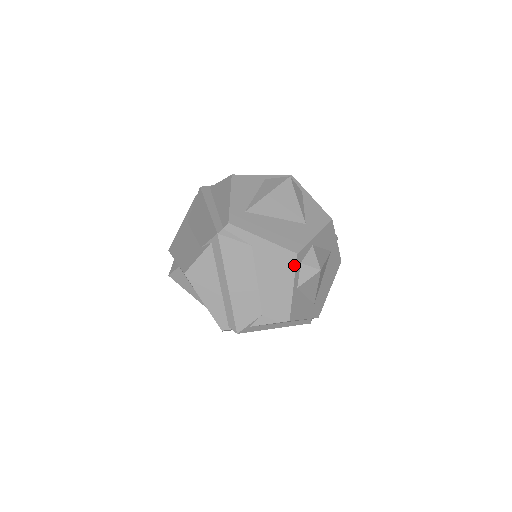
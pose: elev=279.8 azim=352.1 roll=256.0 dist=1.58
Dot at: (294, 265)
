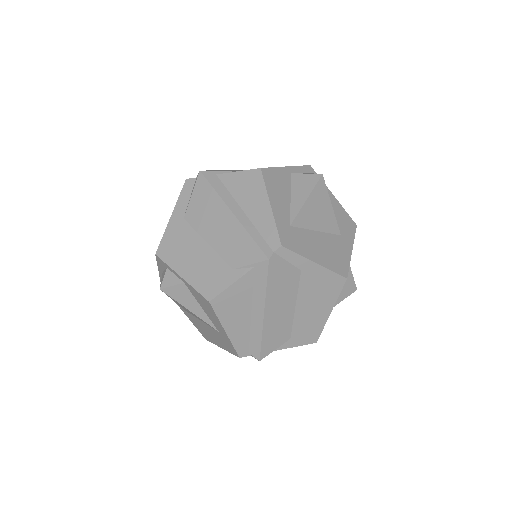
Dot at: (340, 290)
